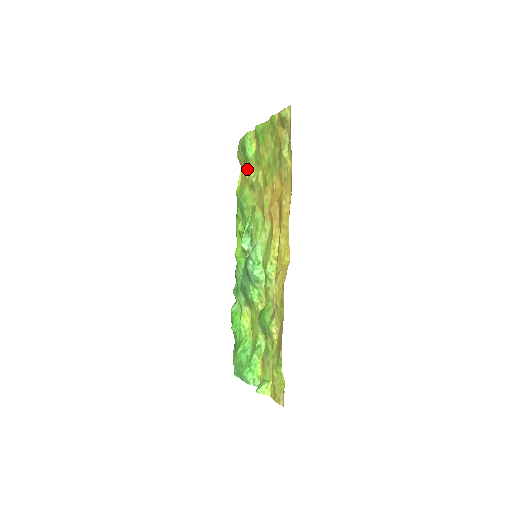
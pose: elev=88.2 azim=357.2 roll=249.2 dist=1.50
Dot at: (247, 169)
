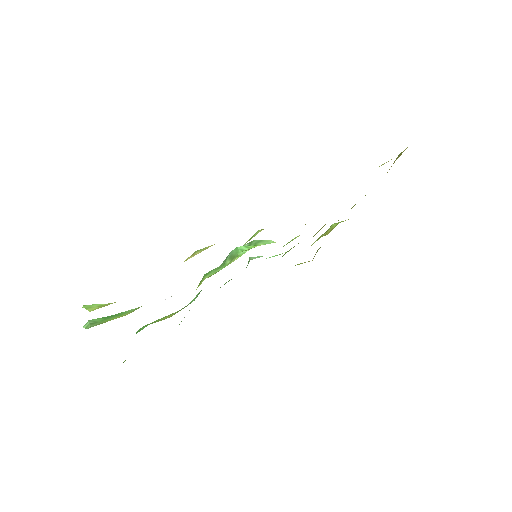
Dot at: (320, 237)
